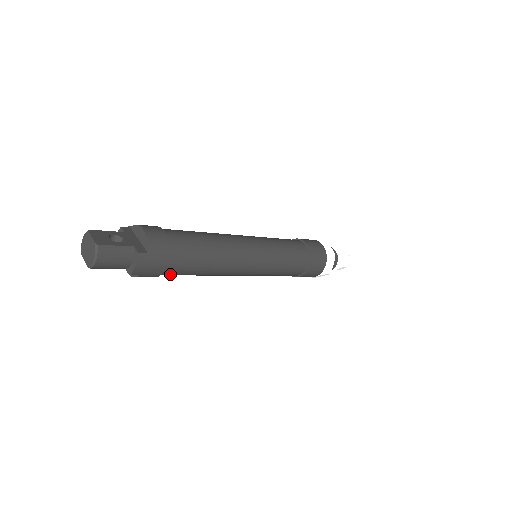
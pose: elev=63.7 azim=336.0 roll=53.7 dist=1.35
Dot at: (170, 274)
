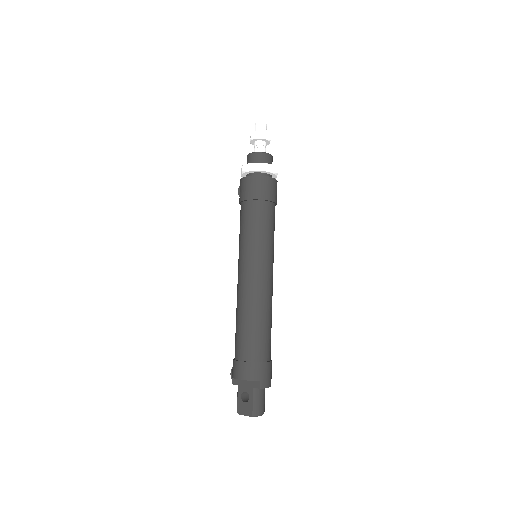
Dot at: (270, 350)
